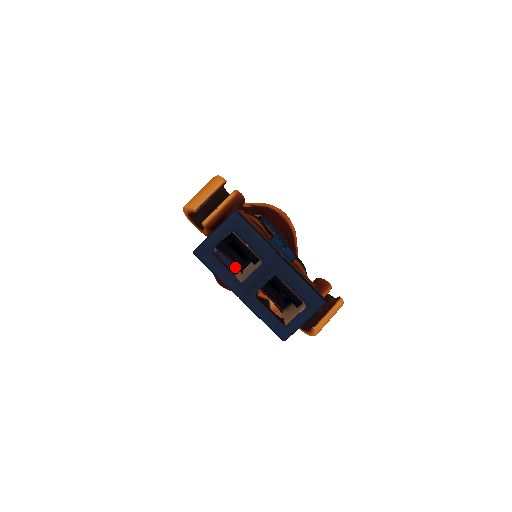
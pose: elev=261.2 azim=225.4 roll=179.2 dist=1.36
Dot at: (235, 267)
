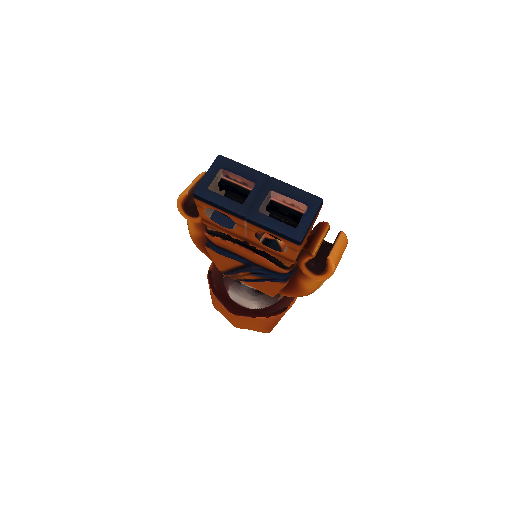
Dot at: occluded
